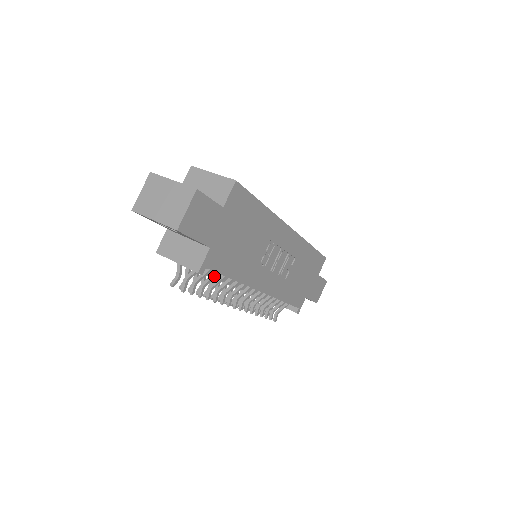
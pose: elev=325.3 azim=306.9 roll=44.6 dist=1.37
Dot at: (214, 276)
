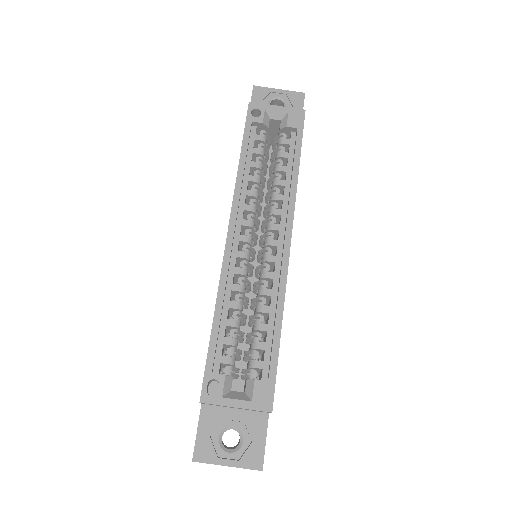
Dot at: occluded
